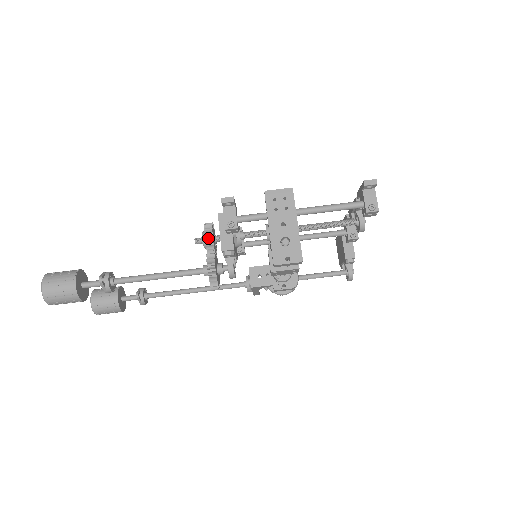
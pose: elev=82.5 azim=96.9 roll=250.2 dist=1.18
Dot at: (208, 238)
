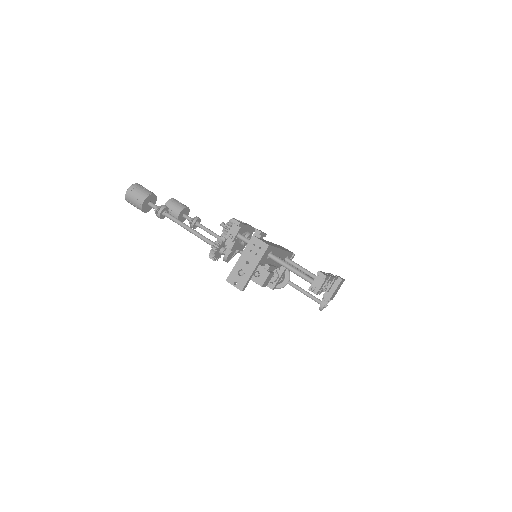
Dot at: (226, 229)
